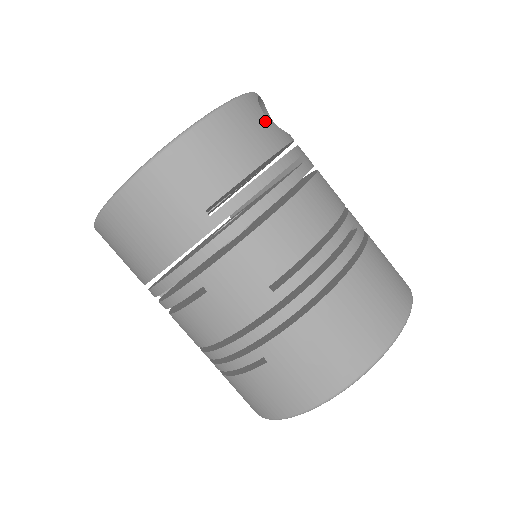
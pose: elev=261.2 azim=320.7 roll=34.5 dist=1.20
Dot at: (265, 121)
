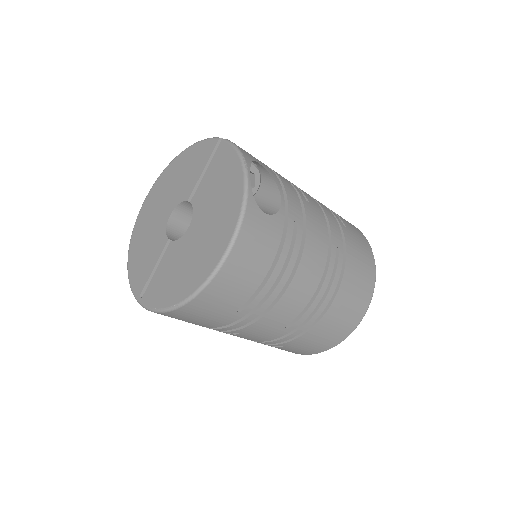
Dot at: (265, 220)
